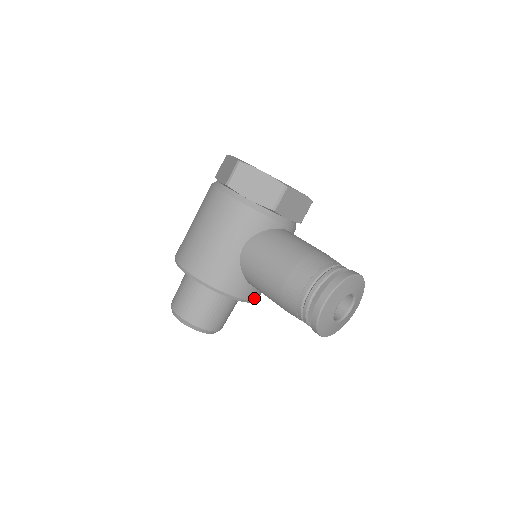
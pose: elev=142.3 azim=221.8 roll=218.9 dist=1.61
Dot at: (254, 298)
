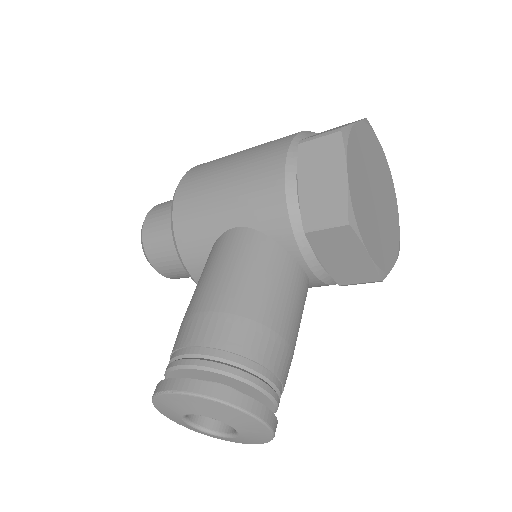
Dot at: occluded
